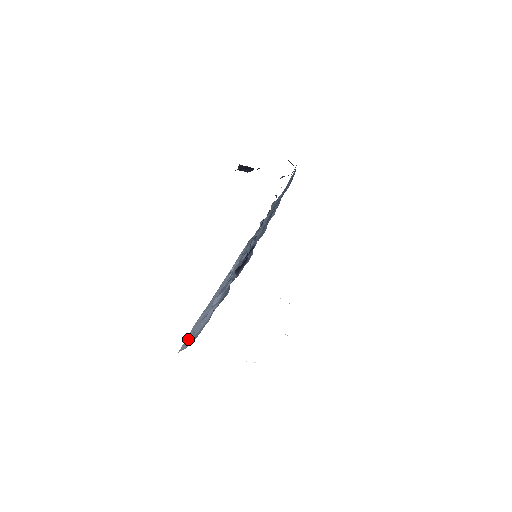
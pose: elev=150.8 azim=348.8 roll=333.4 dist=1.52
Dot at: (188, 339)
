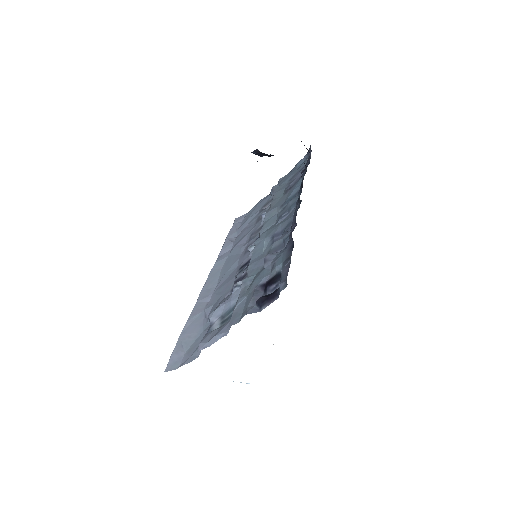
Dot at: (176, 355)
